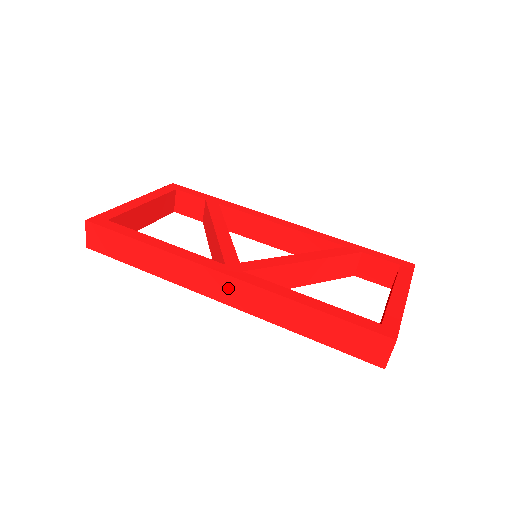
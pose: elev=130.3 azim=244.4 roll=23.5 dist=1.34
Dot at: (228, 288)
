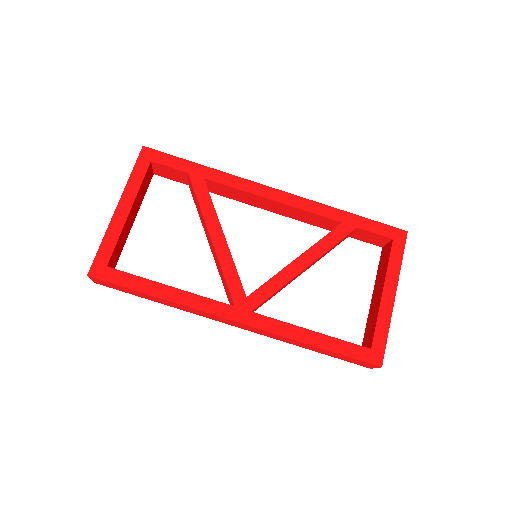
Dot at: (241, 326)
